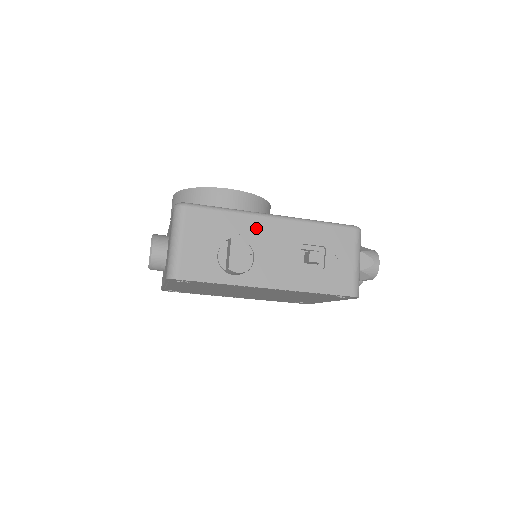
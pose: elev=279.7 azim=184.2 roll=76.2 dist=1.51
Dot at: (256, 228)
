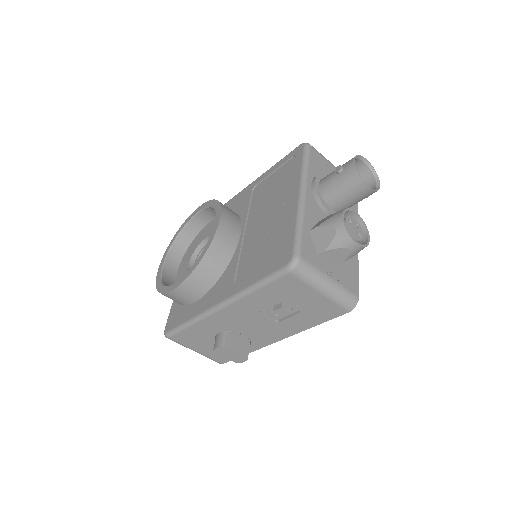
Dot at: (220, 322)
